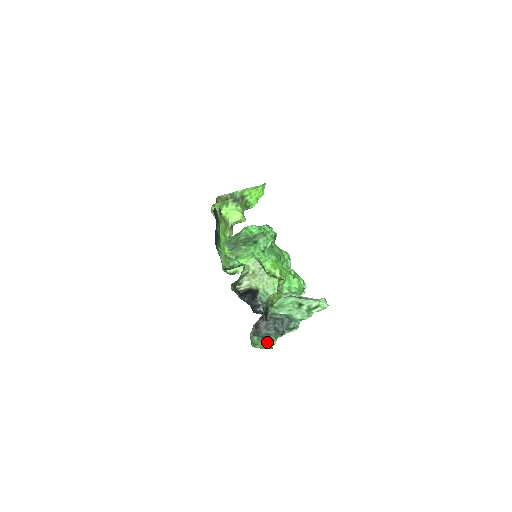
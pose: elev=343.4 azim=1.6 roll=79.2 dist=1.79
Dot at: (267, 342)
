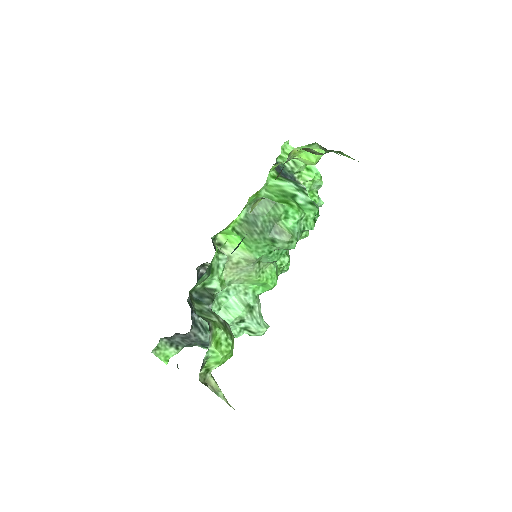
Dot at: (170, 351)
